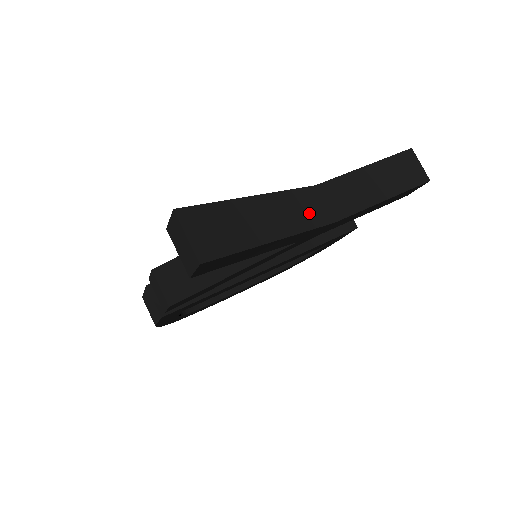
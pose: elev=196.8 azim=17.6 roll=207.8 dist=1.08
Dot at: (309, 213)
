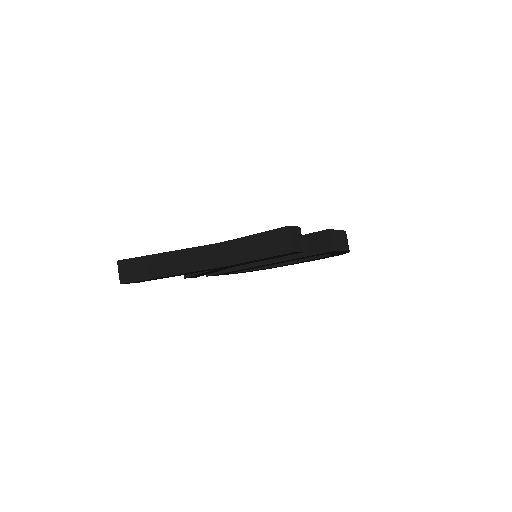
Dot at: (203, 261)
